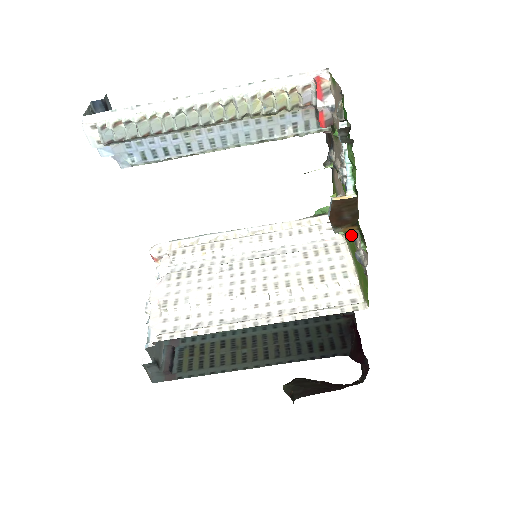
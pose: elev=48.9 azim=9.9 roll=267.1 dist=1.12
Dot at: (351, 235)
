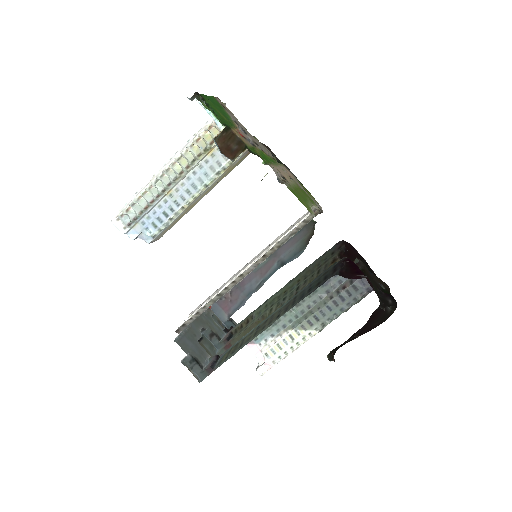
Dot at: (294, 187)
